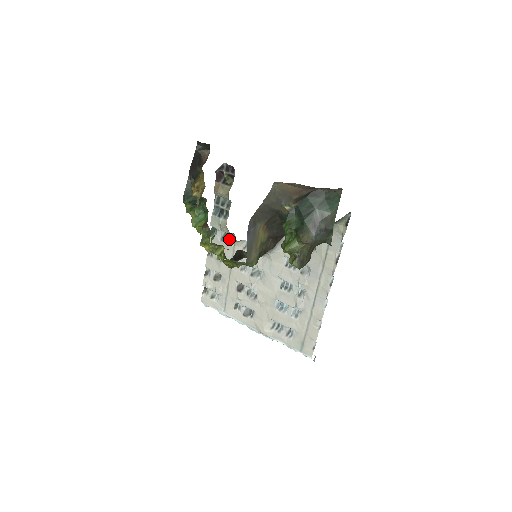
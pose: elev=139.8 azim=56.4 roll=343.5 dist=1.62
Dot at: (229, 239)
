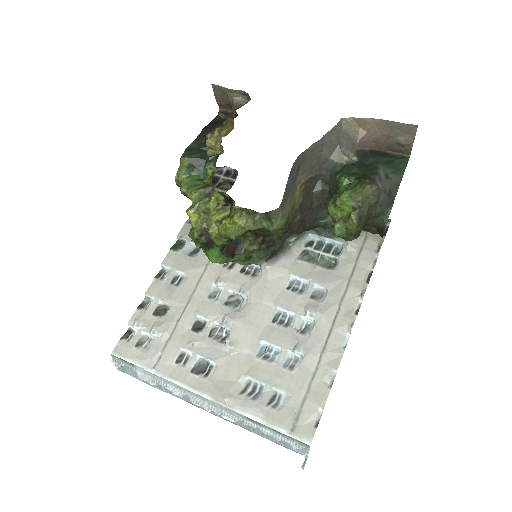
Dot at: (203, 253)
